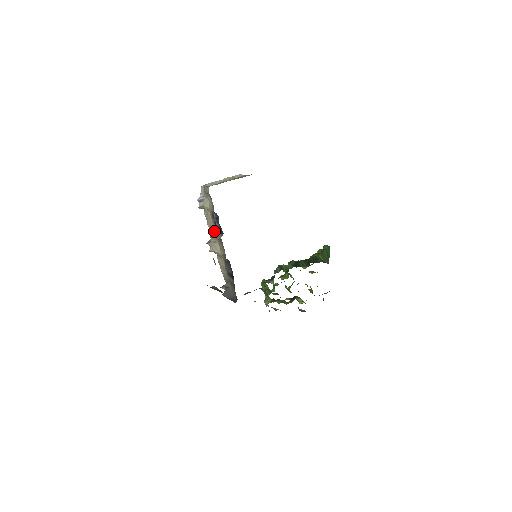
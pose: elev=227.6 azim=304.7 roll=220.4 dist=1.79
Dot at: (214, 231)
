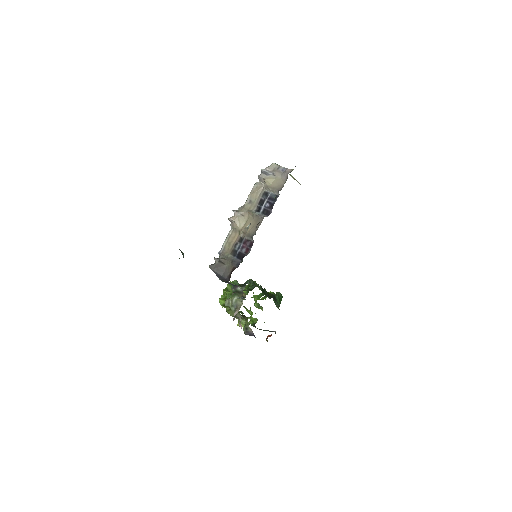
Dot at: (252, 206)
